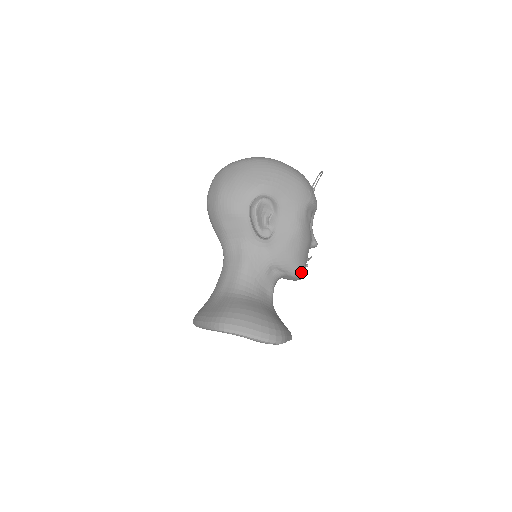
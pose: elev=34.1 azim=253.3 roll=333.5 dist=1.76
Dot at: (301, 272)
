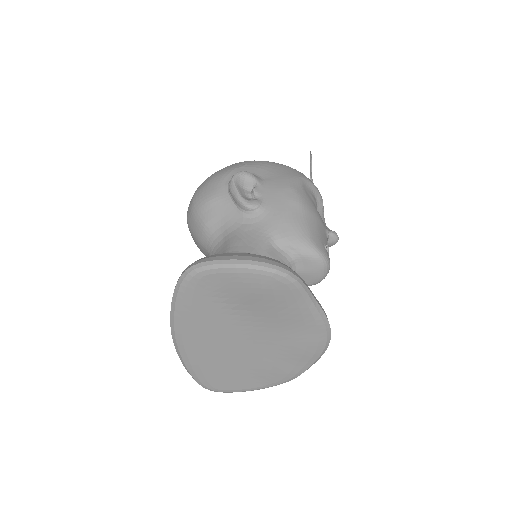
Dot at: (318, 249)
